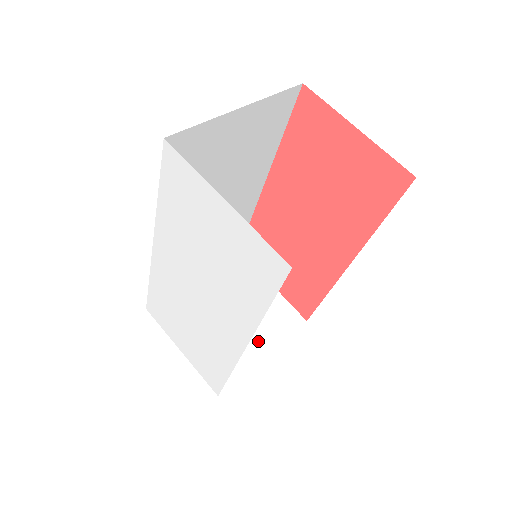
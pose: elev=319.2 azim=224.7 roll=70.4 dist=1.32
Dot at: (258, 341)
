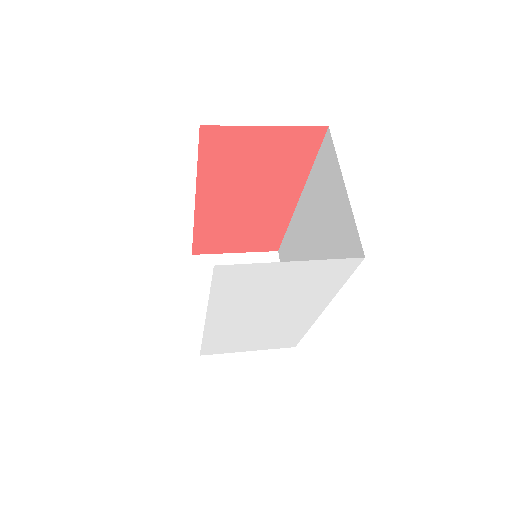
Dot at: occluded
